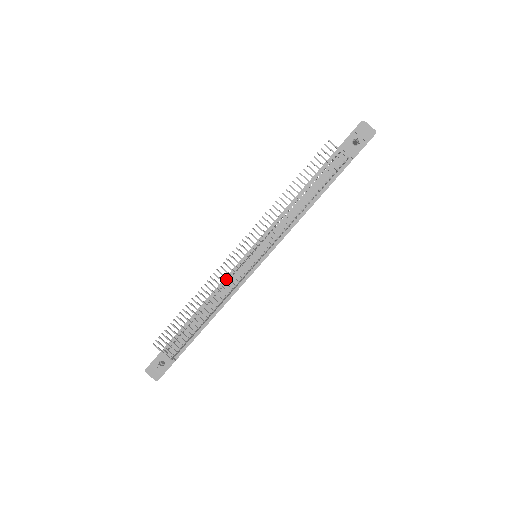
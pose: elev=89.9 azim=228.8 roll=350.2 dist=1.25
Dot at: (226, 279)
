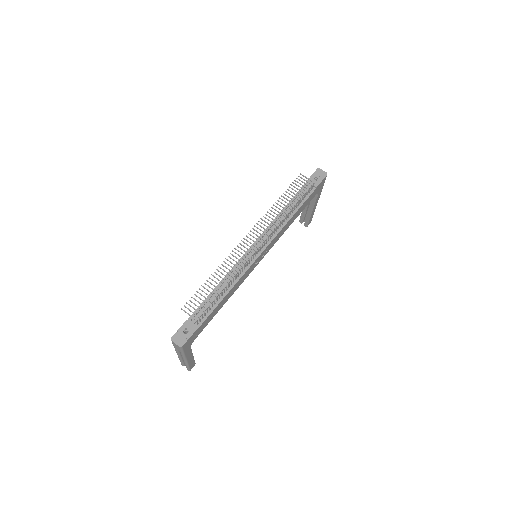
Dot at: occluded
